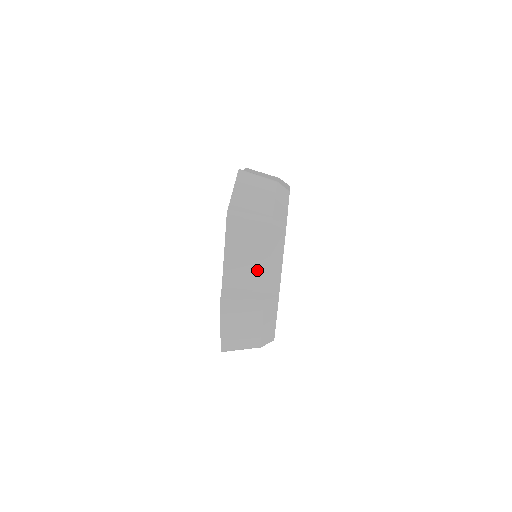
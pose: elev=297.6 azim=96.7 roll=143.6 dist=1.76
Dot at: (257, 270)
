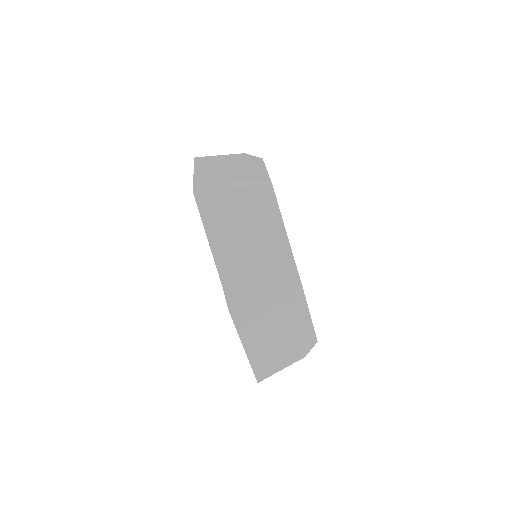
Dot at: (258, 250)
